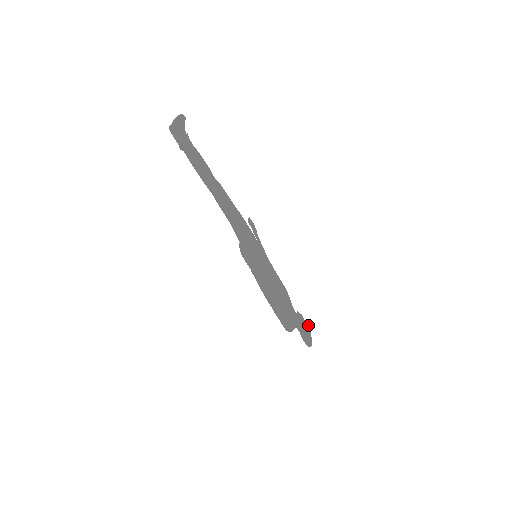
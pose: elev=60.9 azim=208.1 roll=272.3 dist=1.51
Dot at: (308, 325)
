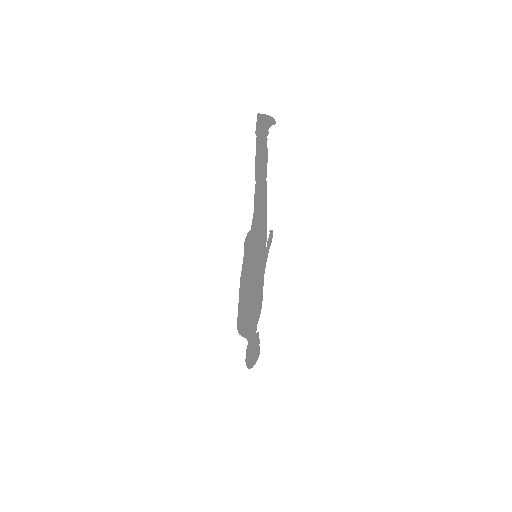
Dot at: (259, 354)
